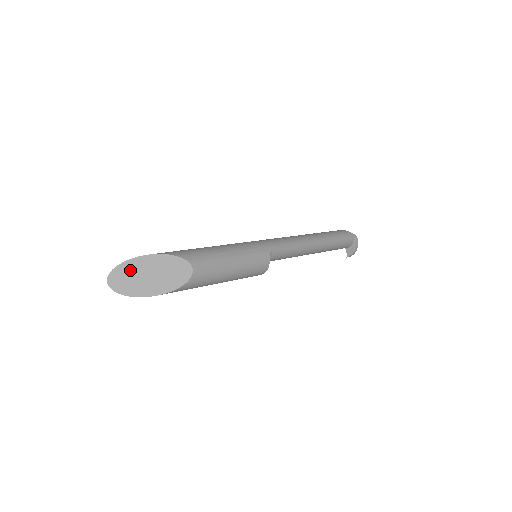
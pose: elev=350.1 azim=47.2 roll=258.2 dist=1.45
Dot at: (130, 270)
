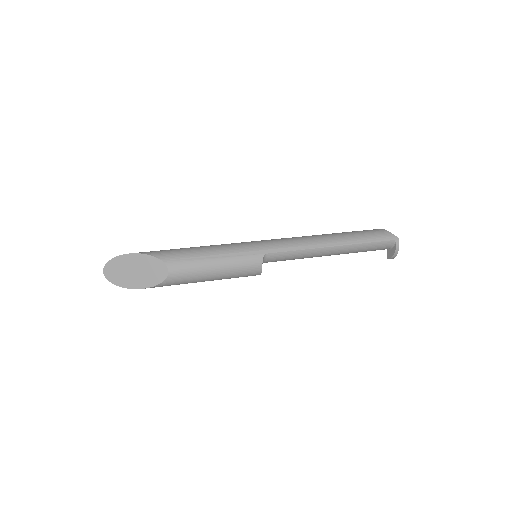
Dot at: (120, 265)
